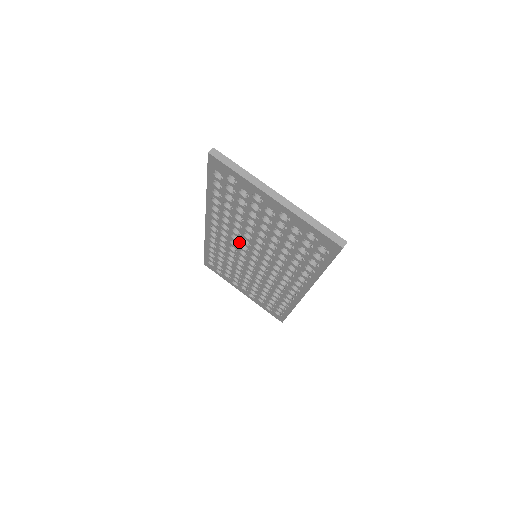
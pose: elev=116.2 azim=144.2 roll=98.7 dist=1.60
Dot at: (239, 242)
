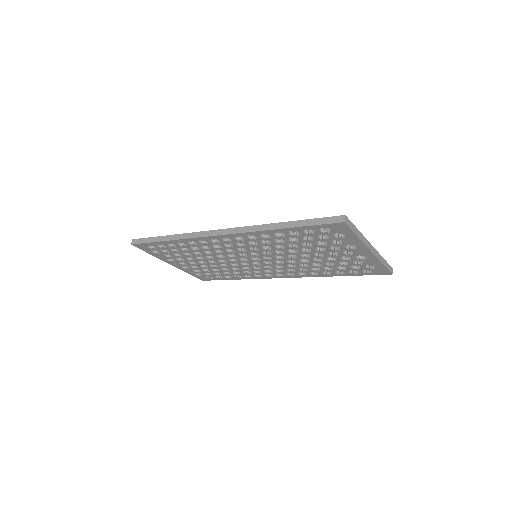
Dot at: (254, 251)
